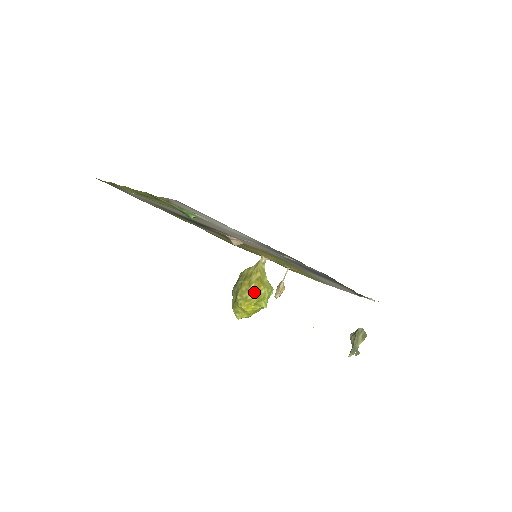
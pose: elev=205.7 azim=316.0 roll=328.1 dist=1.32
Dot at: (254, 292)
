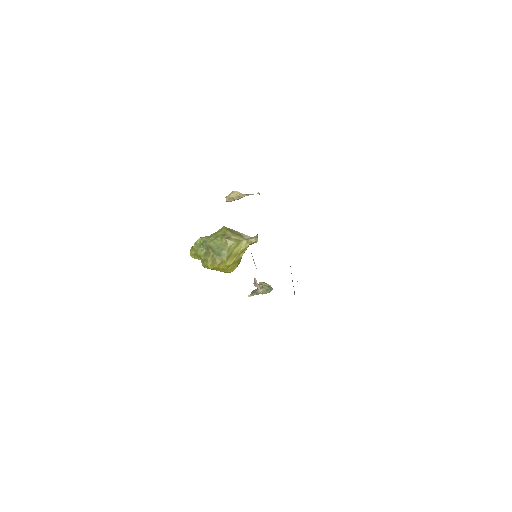
Dot at: (227, 272)
